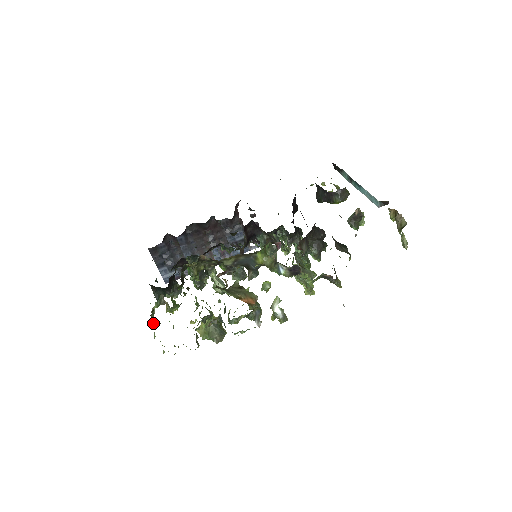
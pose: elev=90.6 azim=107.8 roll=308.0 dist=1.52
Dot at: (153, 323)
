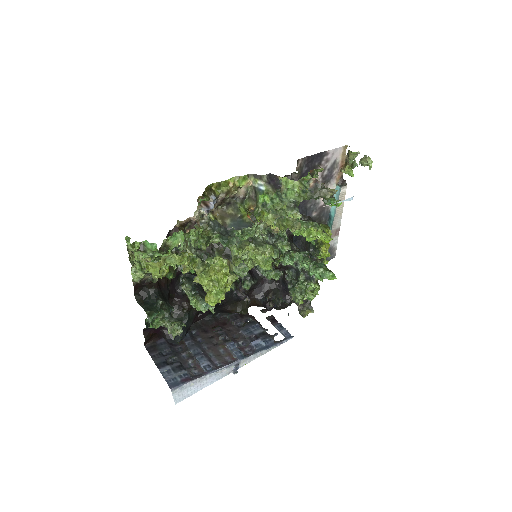
Dot at: (131, 255)
